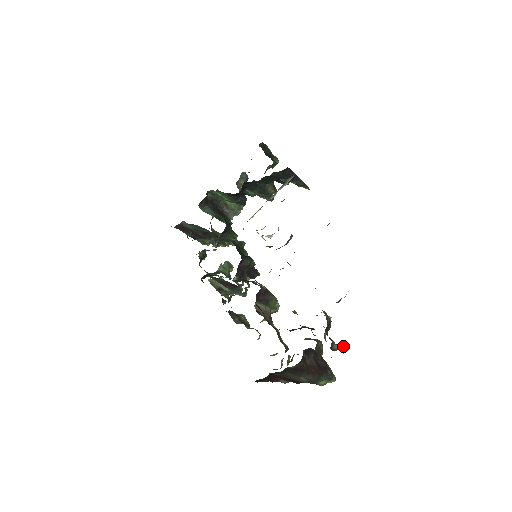
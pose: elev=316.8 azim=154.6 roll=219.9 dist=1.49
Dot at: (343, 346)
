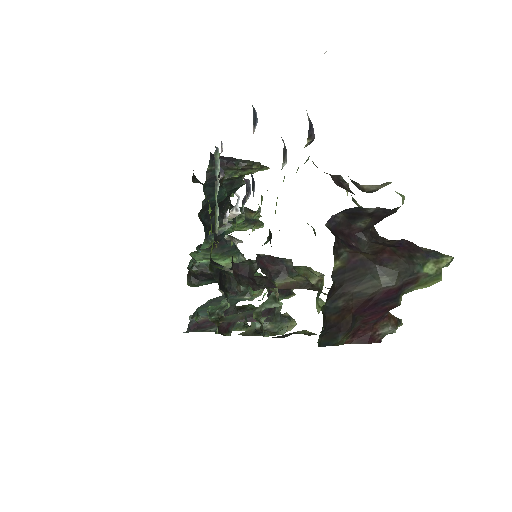
Dot at: (385, 183)
